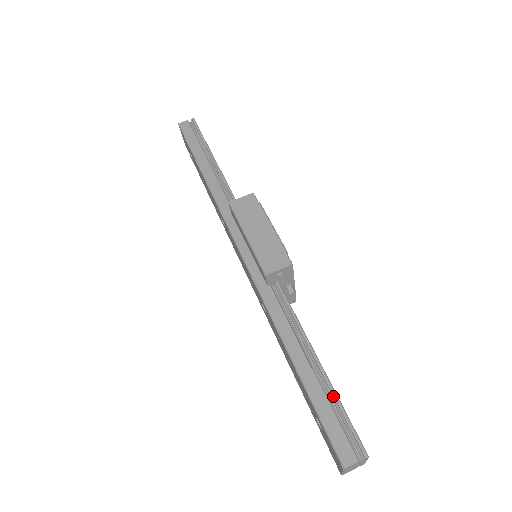
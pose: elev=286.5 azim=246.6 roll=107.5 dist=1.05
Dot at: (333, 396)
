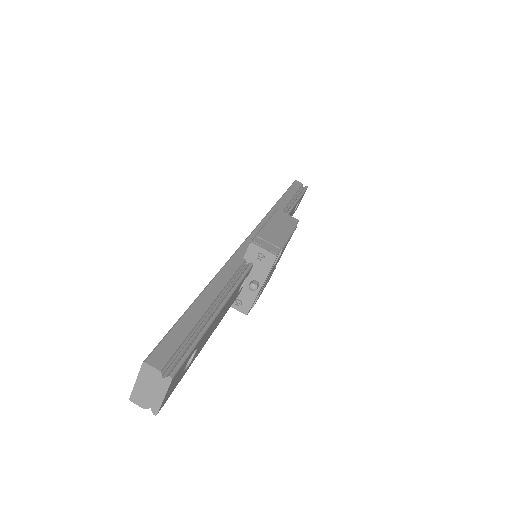
Dot at: (201, 331)
